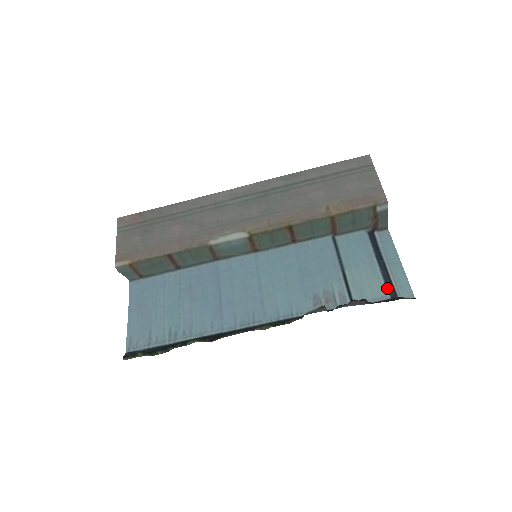
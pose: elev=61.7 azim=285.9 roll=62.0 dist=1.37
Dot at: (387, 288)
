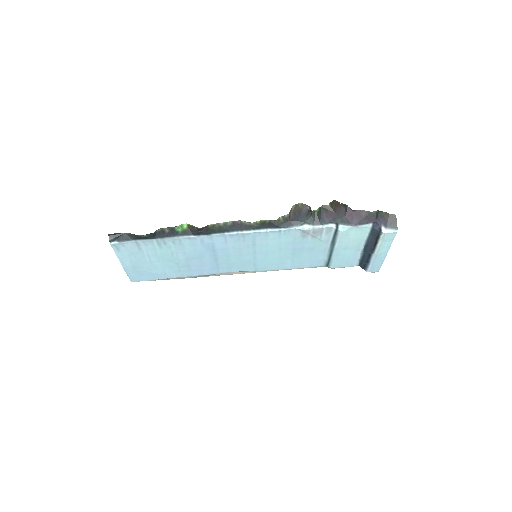
Dot at: (370, 231)
